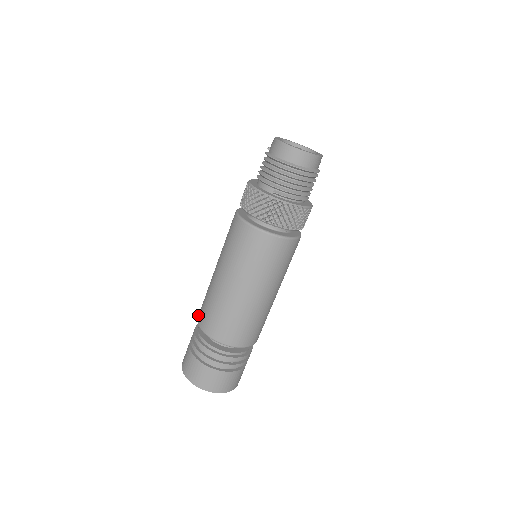
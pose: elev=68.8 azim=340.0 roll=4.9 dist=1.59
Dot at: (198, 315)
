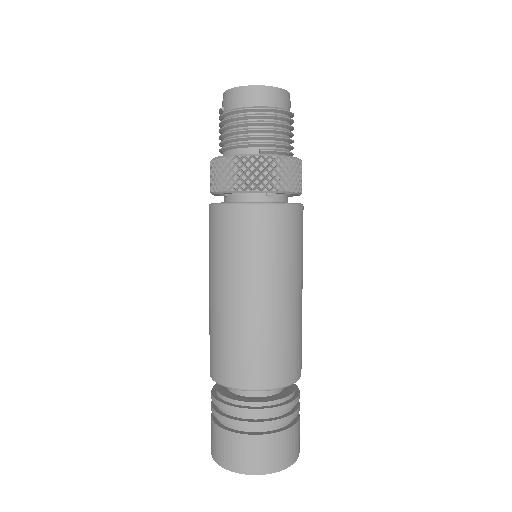
Dot at: (213, 375)
